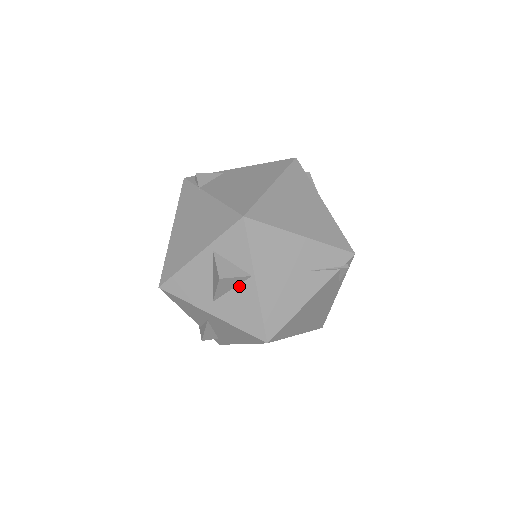
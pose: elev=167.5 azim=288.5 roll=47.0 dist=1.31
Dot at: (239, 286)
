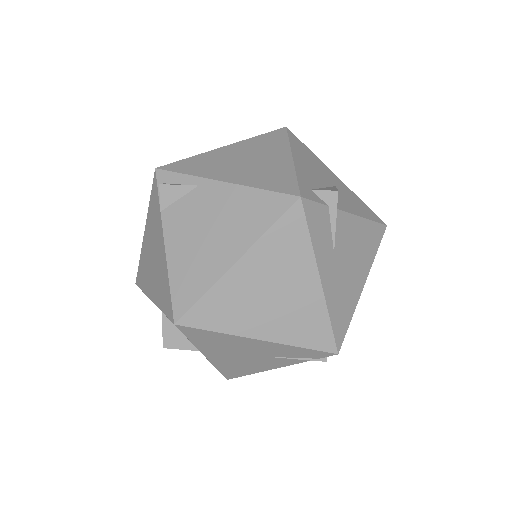
Dot at: occluded
